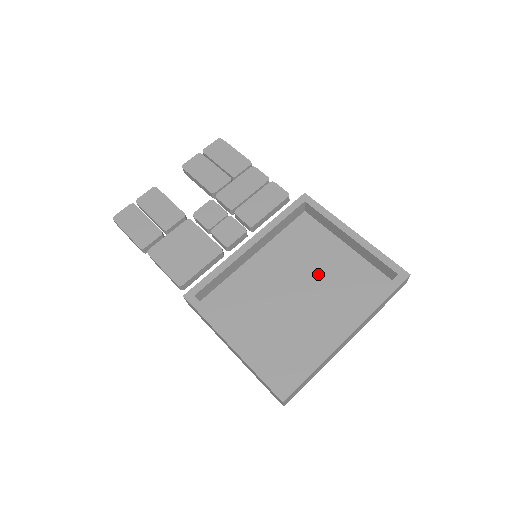
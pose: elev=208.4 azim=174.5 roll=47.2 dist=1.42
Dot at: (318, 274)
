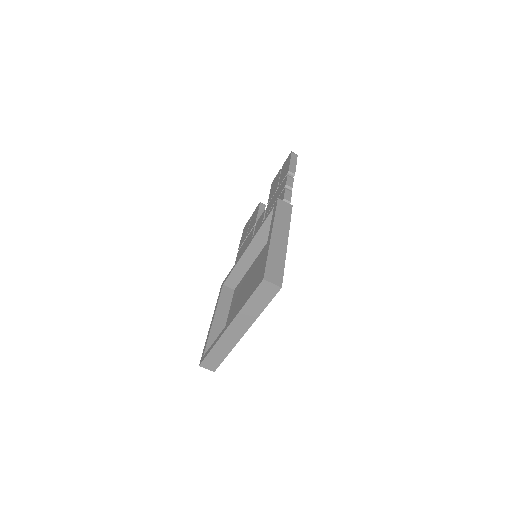
Dot at: occluded
